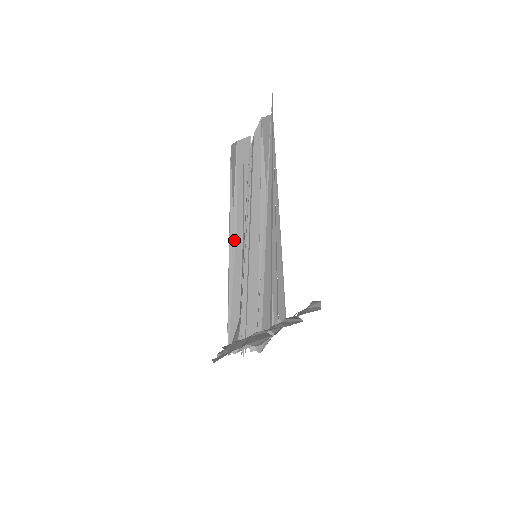
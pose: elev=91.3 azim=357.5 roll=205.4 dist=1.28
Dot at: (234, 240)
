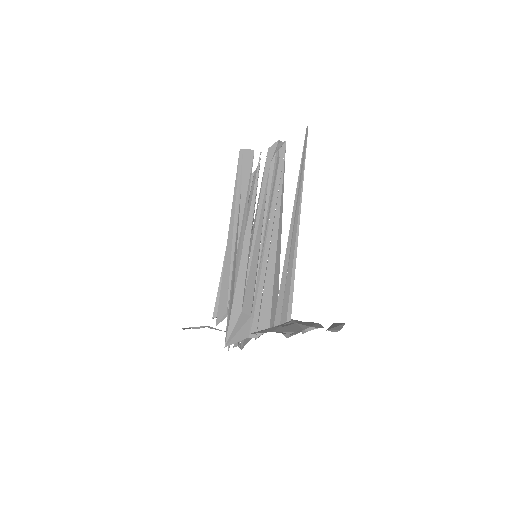
Dot at: (230, 237)
